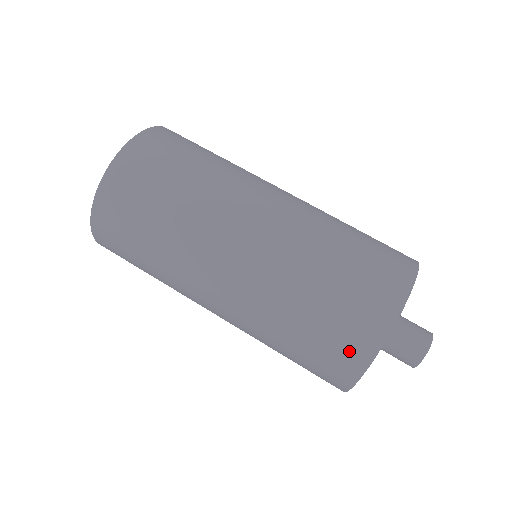
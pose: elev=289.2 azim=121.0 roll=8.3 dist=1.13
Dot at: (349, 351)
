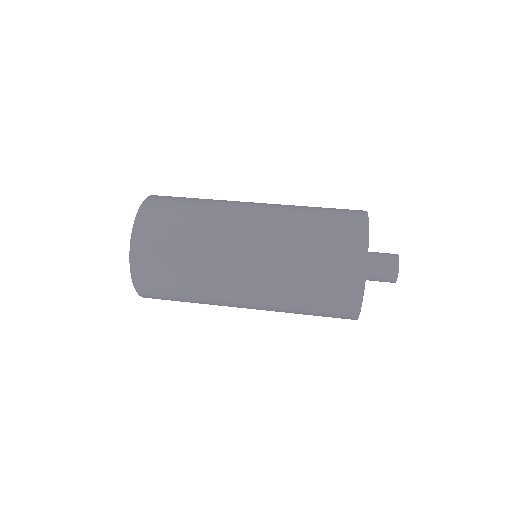
Dot at: (351, 214)
